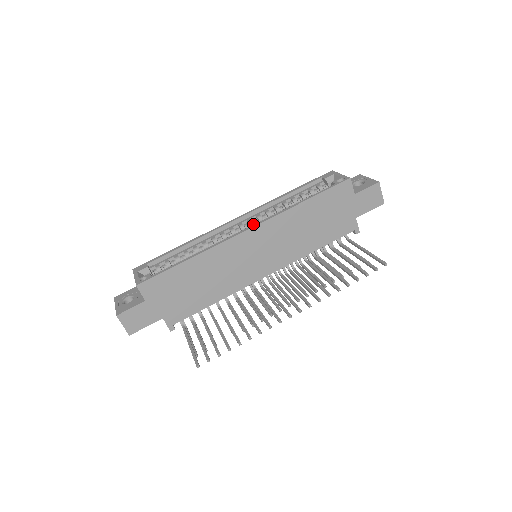
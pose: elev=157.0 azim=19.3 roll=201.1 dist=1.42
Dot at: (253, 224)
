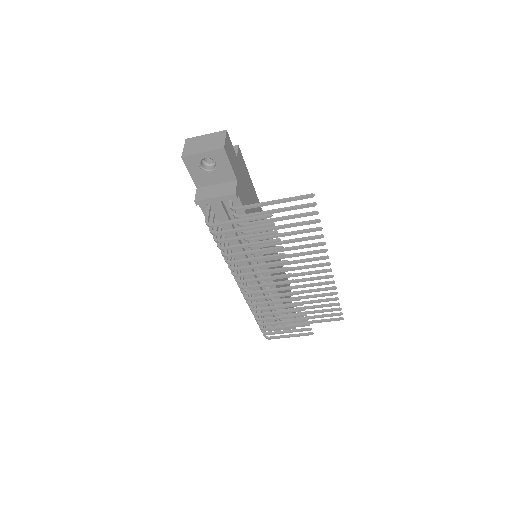
Dot at: occluded
